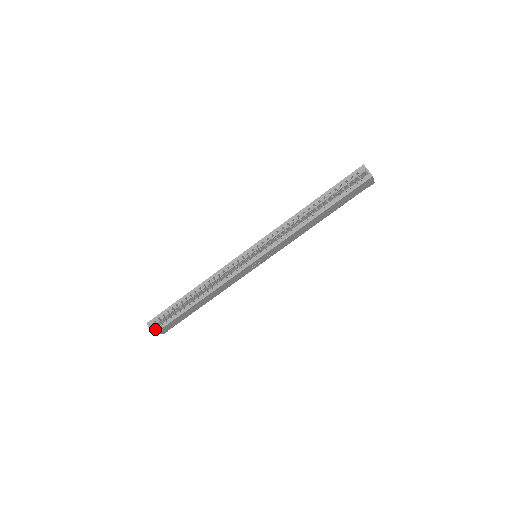
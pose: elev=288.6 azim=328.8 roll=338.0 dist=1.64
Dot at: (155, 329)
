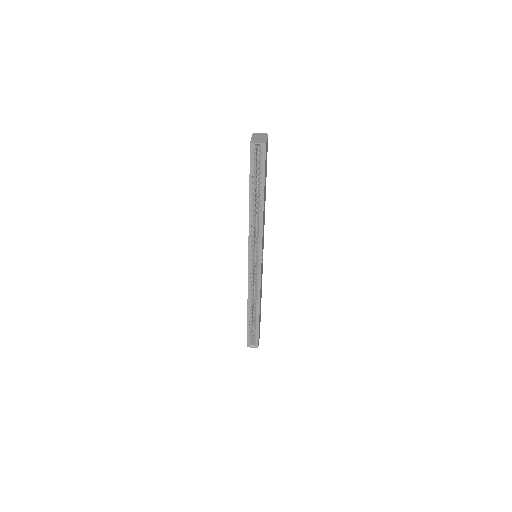
Dot at: (255, 345)
